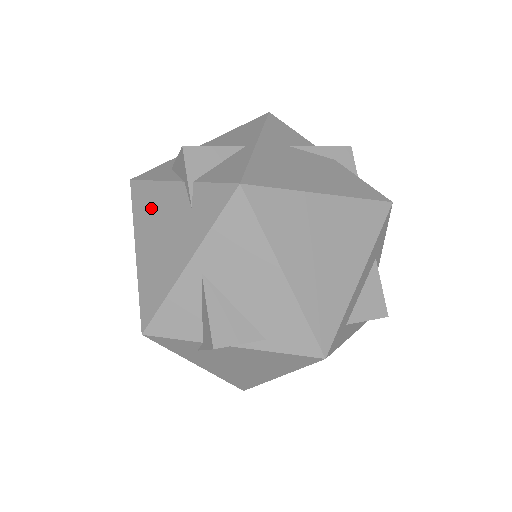
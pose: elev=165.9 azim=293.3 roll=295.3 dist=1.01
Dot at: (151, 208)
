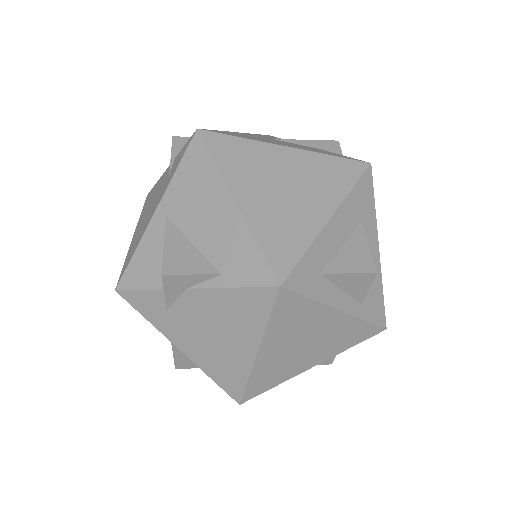
Dot at: (150, 199)
